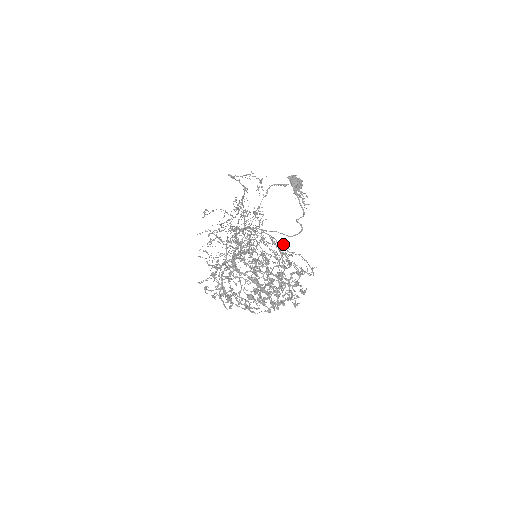
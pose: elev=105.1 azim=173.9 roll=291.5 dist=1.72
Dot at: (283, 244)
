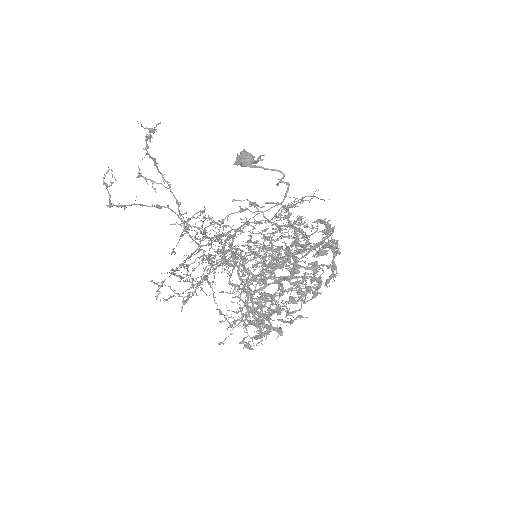
Dot at: (280, 217)
